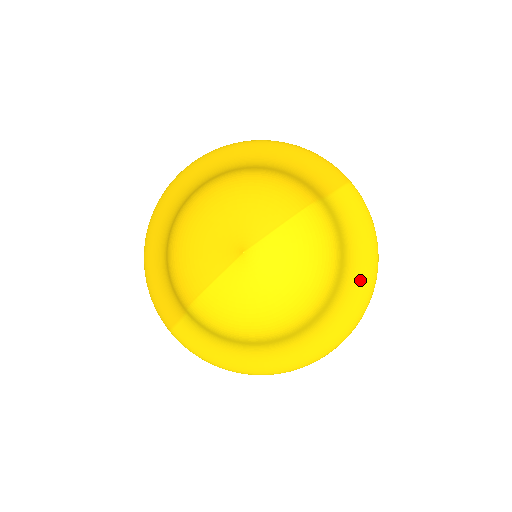
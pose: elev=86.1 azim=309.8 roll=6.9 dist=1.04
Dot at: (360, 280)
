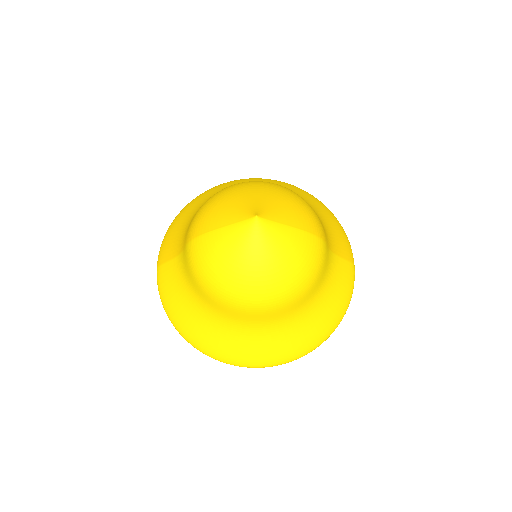
Dot at: (312, 327)
